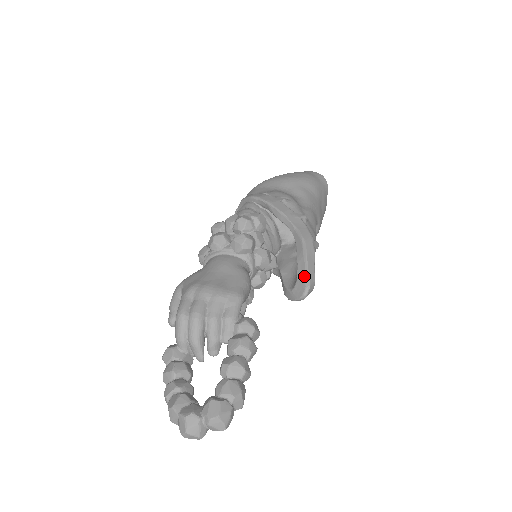
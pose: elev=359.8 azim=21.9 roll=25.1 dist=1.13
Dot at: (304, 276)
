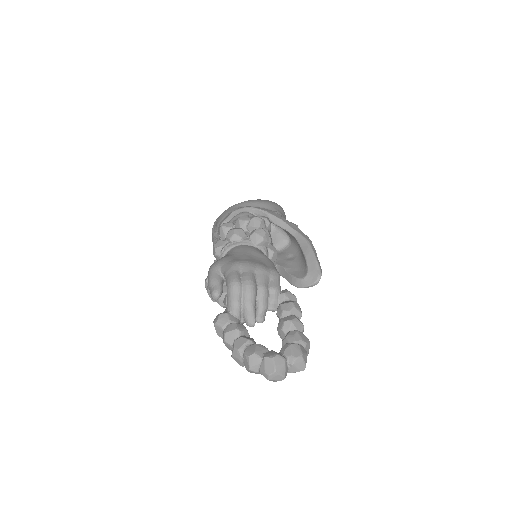
Dot at: (315, 266)
